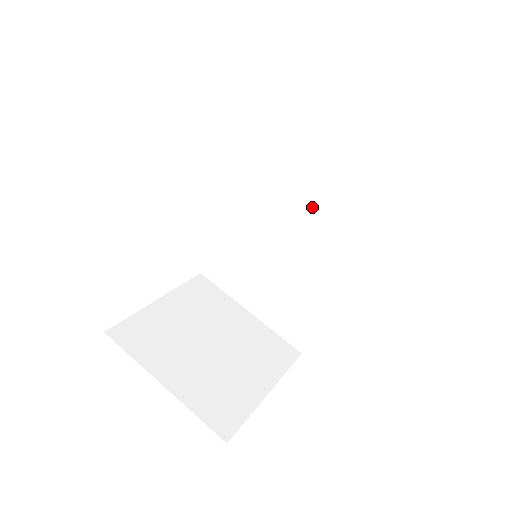
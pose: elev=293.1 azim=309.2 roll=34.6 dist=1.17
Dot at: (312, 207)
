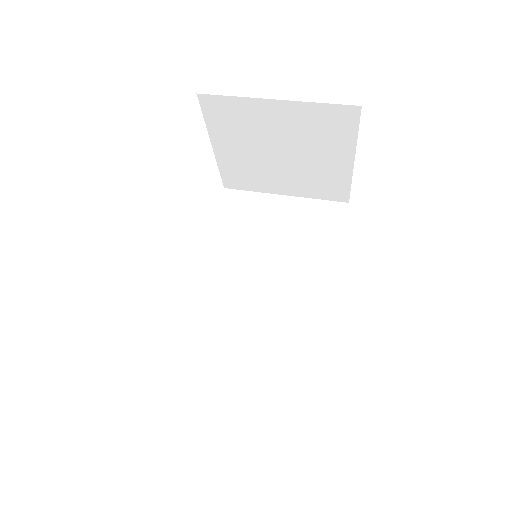
Dot at: (274, 261)
